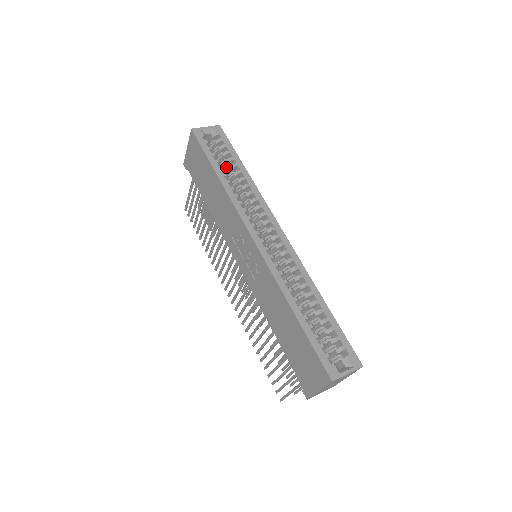
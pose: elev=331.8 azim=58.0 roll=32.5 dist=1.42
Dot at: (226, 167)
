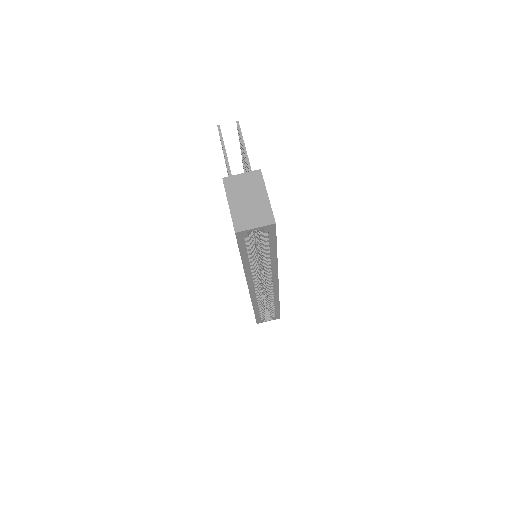
Dot at: (260, 243)
